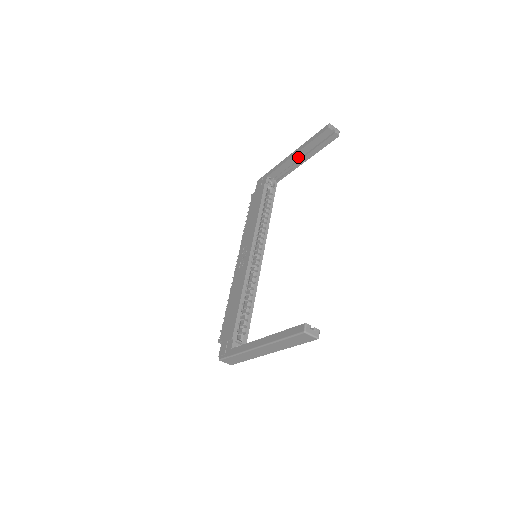
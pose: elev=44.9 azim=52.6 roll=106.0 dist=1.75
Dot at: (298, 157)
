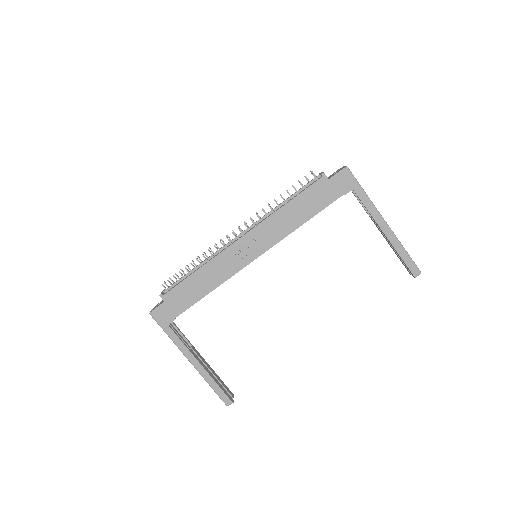
Dot at: (382, 232)
